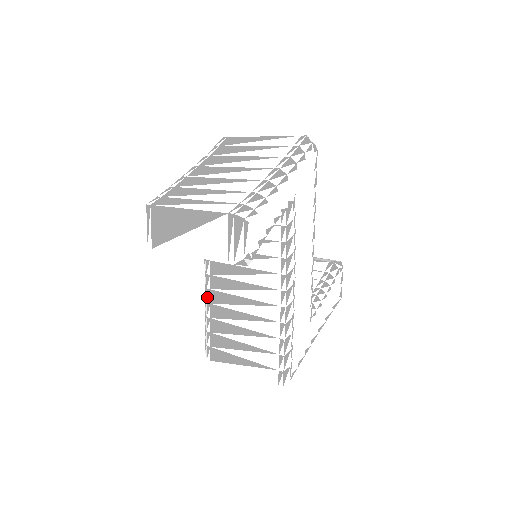
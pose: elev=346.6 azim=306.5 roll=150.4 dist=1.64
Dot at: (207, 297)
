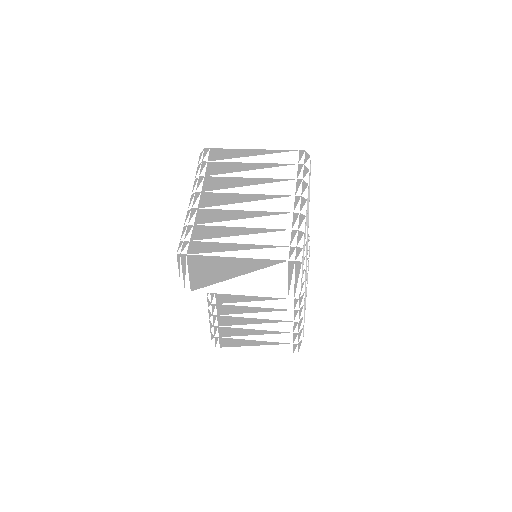
Dot at: (212, 299)
